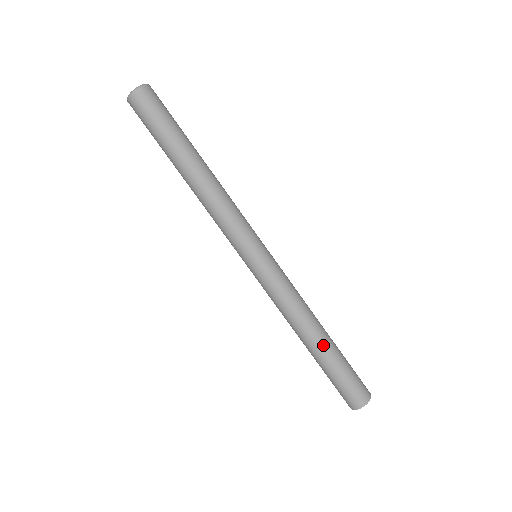
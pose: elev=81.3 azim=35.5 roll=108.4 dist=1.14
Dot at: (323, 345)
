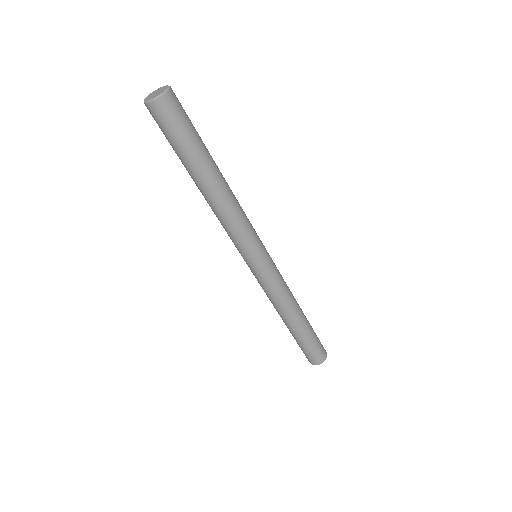
Dot at: (295, 328)
